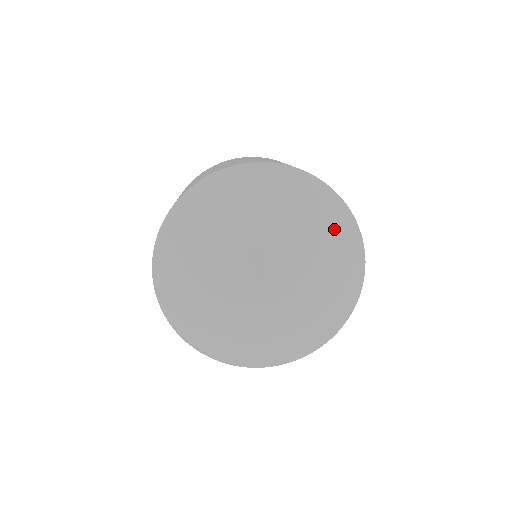
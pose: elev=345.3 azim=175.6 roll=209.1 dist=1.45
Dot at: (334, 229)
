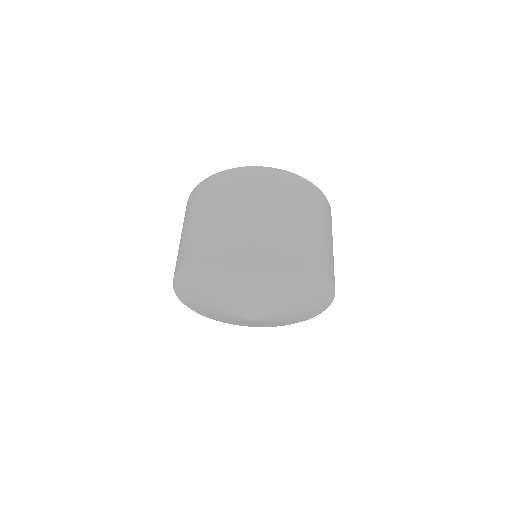
Dot at: (300, 279)
